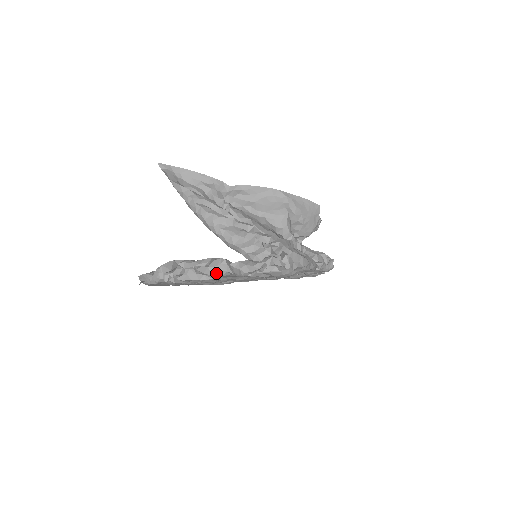
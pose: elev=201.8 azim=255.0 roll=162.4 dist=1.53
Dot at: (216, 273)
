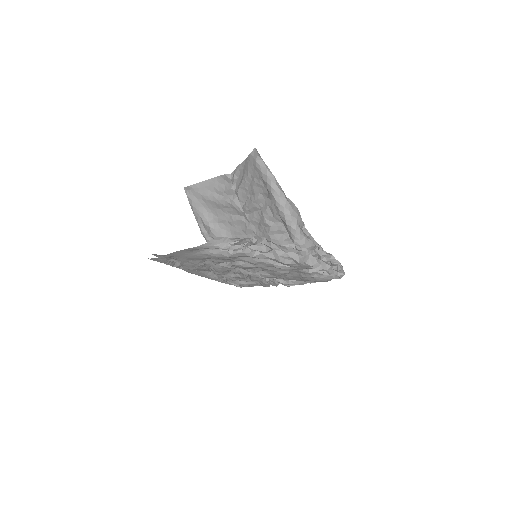
Dot at: (301, 261)
